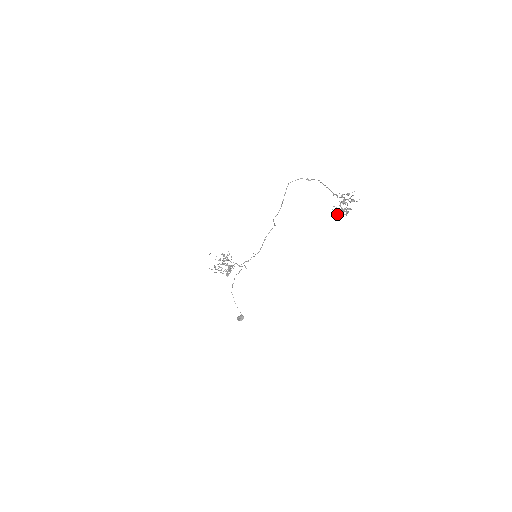
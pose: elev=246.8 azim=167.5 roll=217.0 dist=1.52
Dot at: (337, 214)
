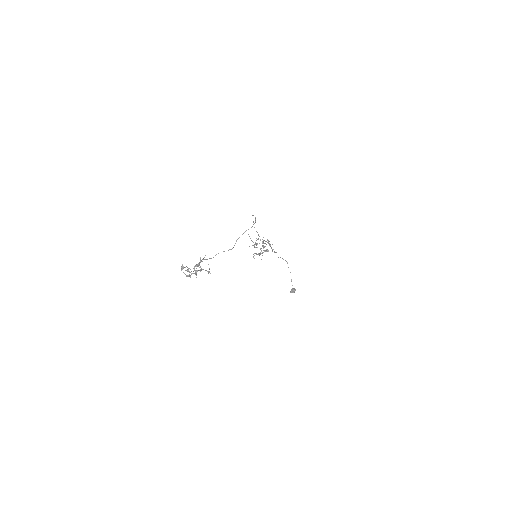
Dot at: occluded
